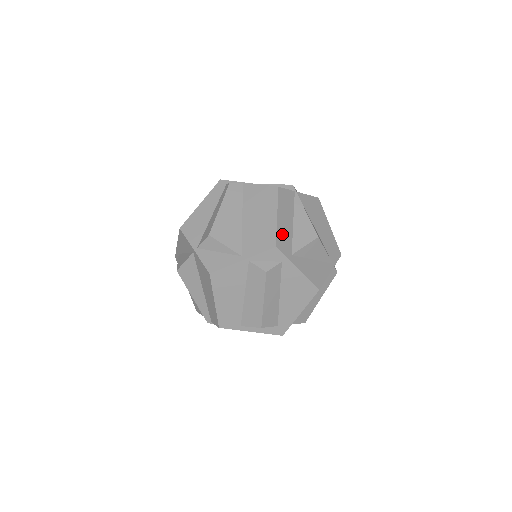
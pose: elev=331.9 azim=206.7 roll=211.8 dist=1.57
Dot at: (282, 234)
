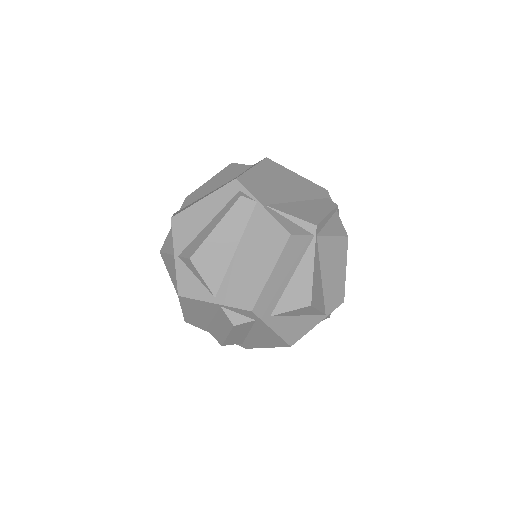
Dot at: (268, 294)
